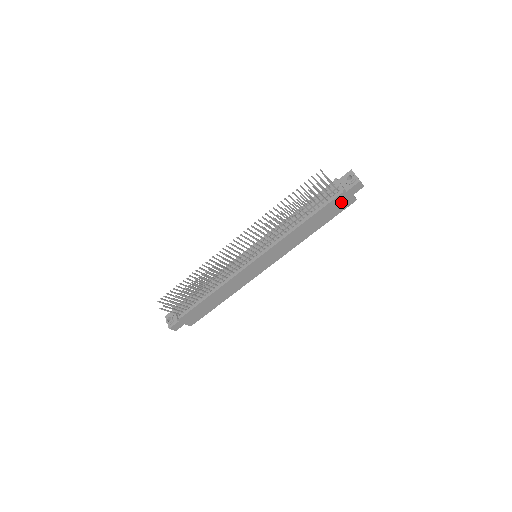
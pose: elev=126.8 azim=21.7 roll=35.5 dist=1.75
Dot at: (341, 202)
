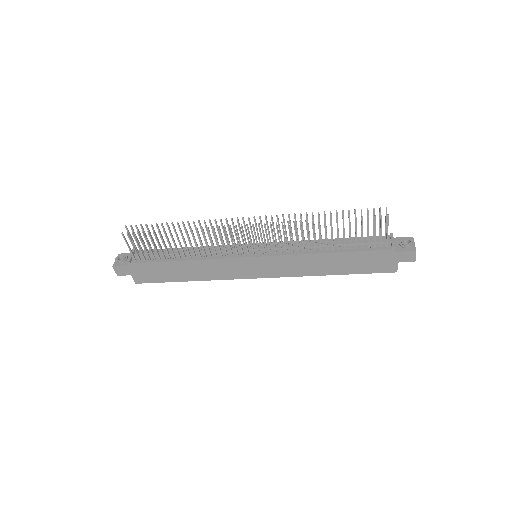
Dot at: (381, 261)
